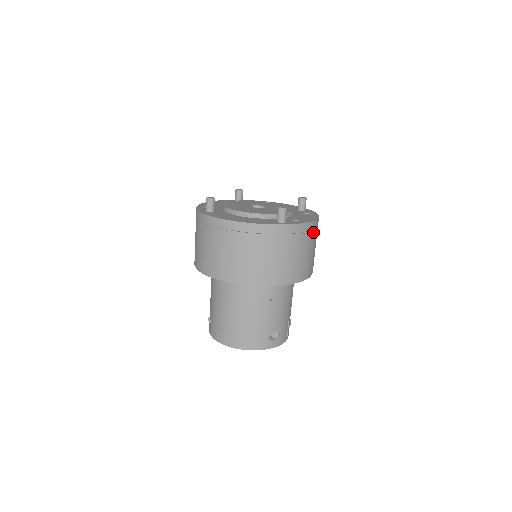
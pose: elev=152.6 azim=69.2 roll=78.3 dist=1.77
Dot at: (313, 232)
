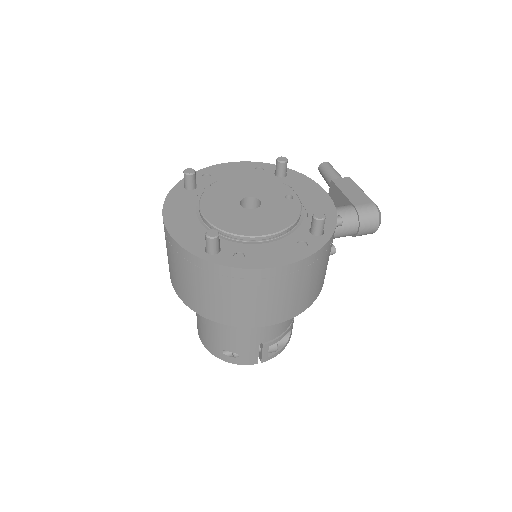
Dot at: (264, 281)
